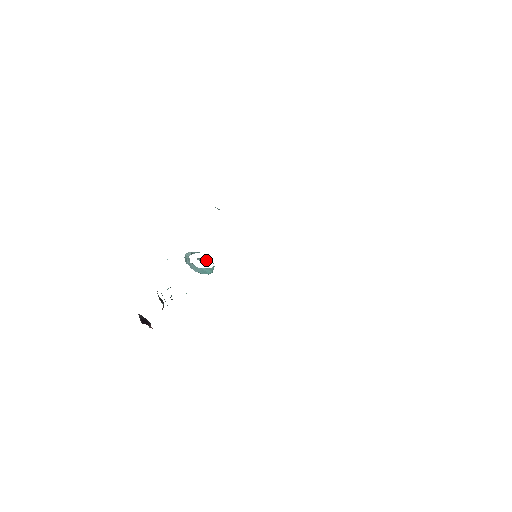
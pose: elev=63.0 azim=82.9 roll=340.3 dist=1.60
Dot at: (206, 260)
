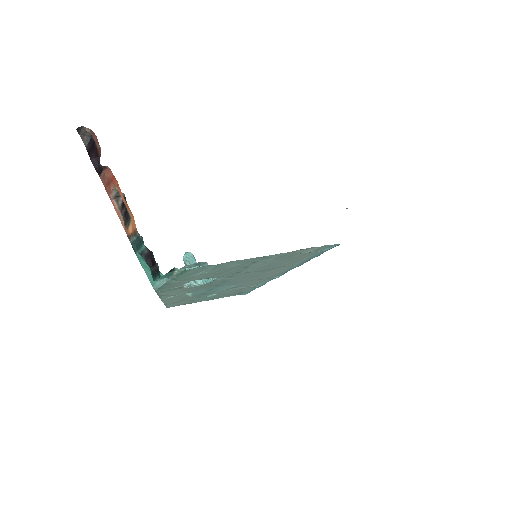
Dot at: (195, 262)
